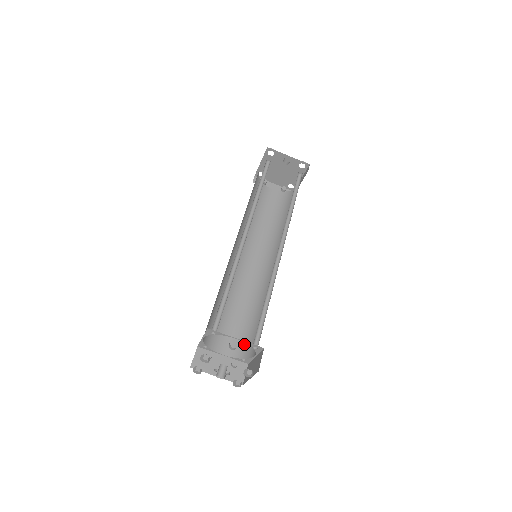
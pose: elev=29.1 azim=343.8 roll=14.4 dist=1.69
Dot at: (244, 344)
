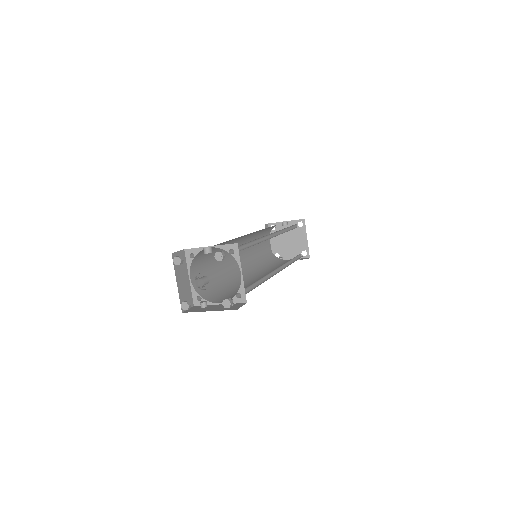
Dot at: occluded
